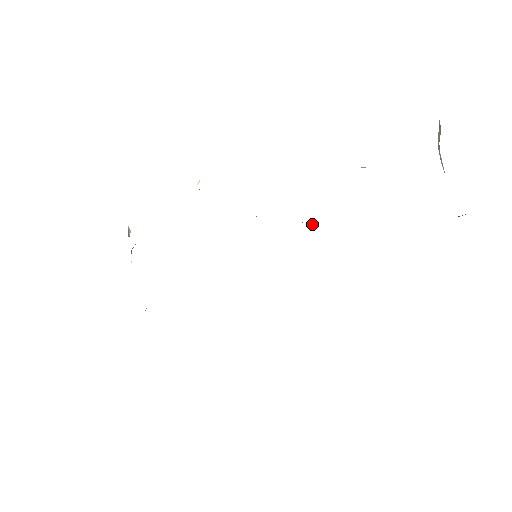
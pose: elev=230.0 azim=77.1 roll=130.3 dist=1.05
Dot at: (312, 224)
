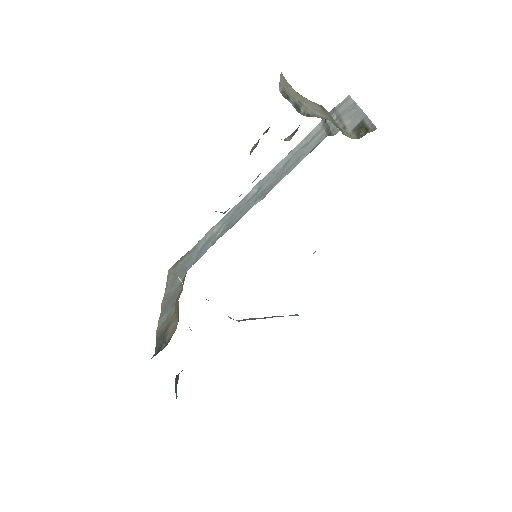
Dot at: (256, 189)
